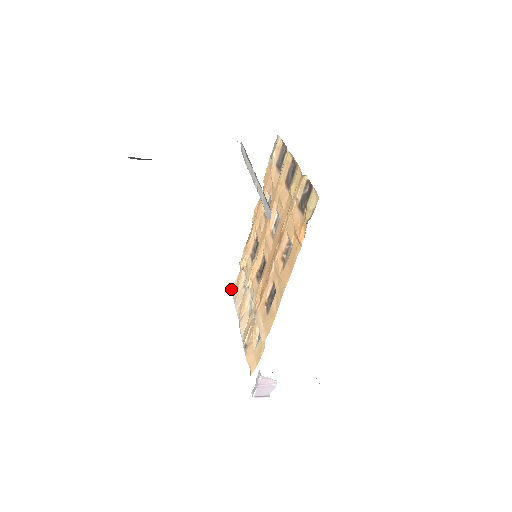
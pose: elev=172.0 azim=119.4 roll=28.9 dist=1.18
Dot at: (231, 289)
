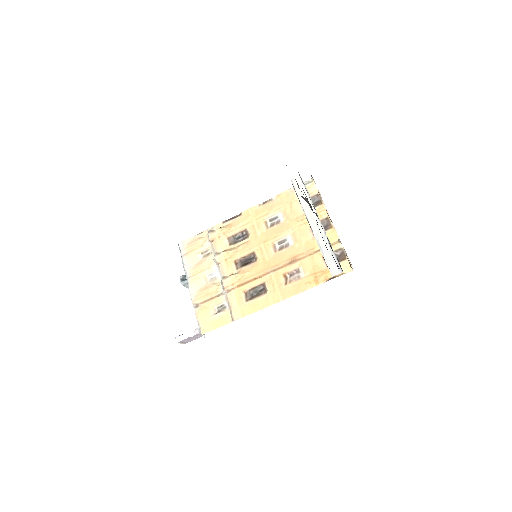
Dot at: (180, 243)
